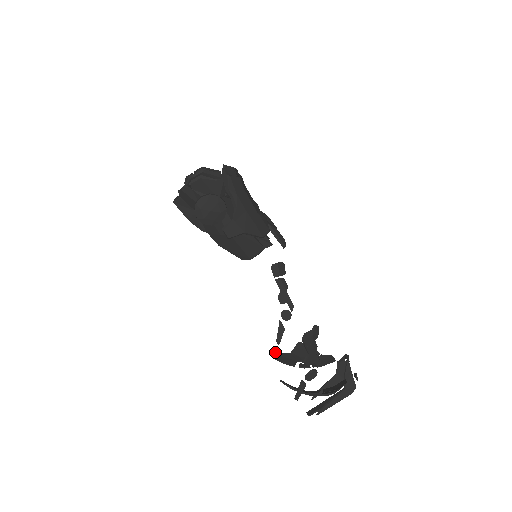
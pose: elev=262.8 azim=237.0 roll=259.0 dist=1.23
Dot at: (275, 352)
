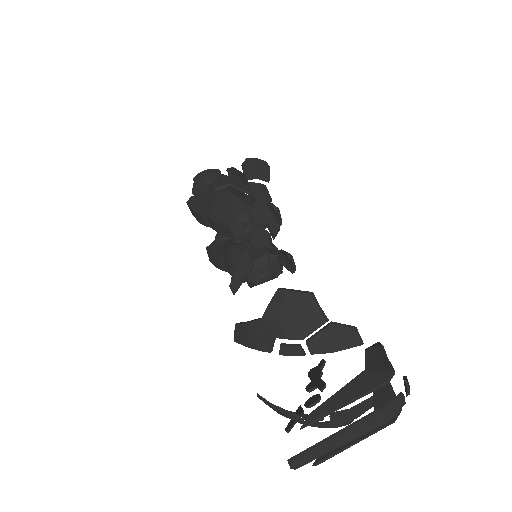
Dot at: occluded
